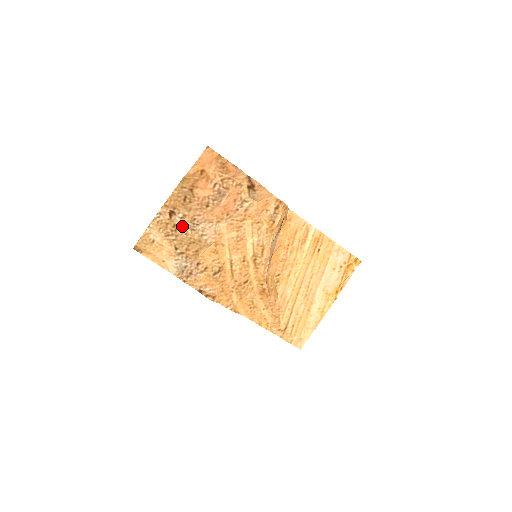
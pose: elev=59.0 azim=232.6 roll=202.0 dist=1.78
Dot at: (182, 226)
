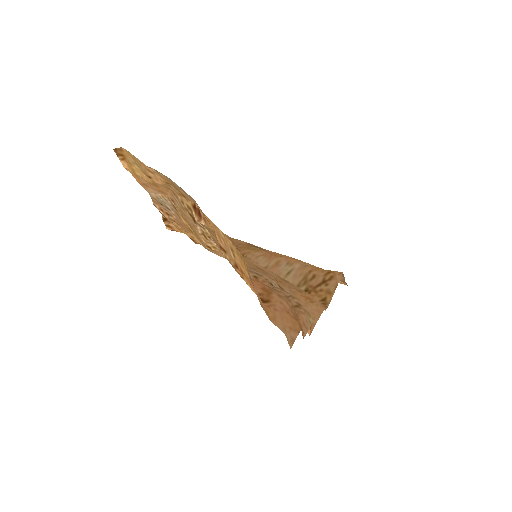
Dot at: (197, 222)
